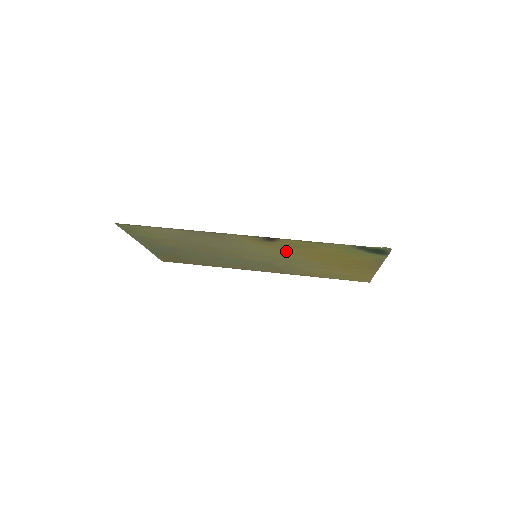
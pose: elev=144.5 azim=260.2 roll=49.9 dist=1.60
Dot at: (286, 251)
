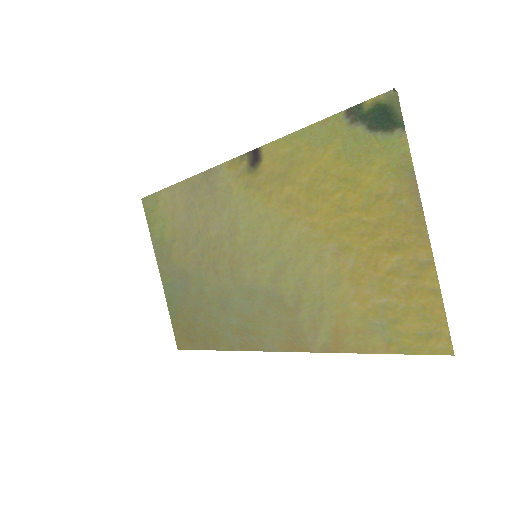
Dot at: (281, 206)
